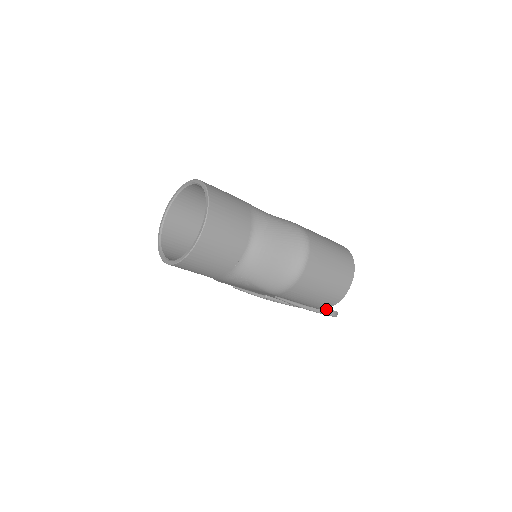
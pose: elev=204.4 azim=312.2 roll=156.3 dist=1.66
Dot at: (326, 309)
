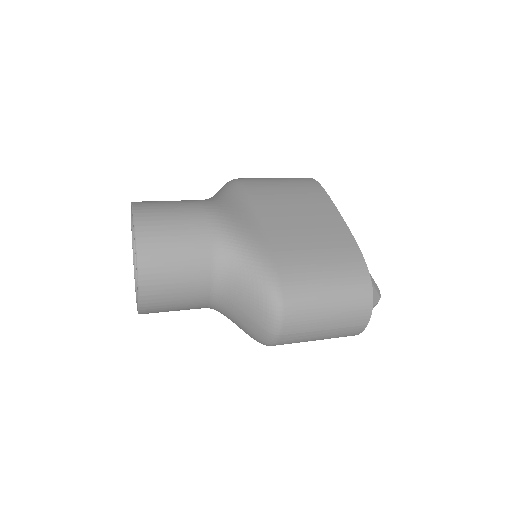
Dot at: occluded
